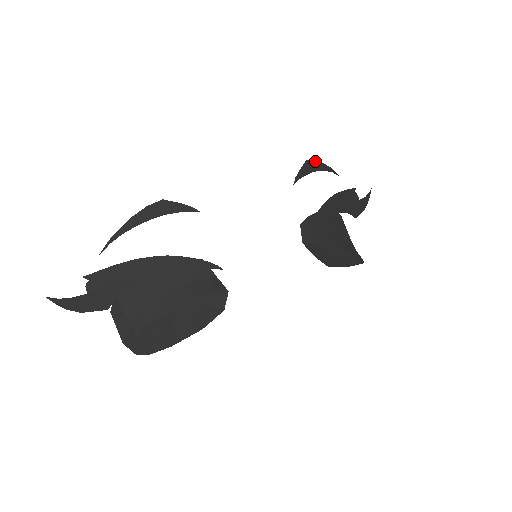
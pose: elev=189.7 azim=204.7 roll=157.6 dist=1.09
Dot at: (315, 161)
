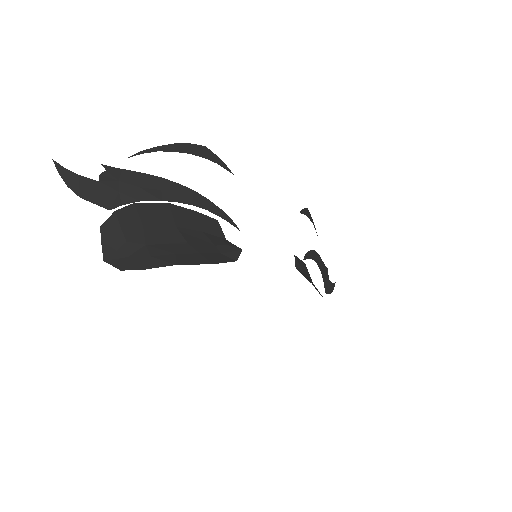
Dot at: occluded
